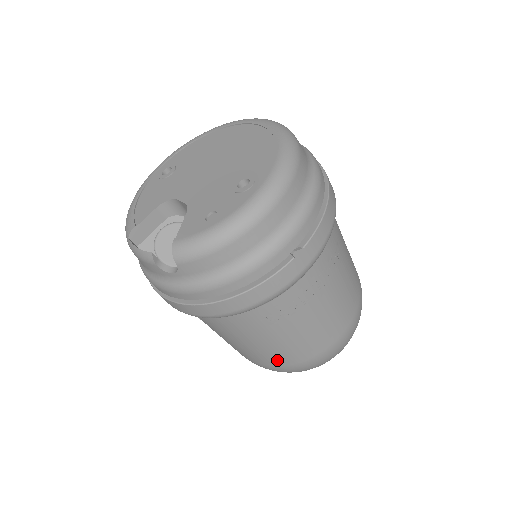
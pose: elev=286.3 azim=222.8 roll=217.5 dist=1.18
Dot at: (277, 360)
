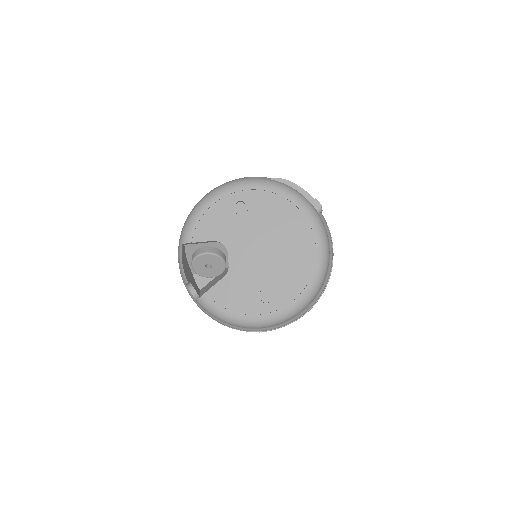
Dot at: occluded
